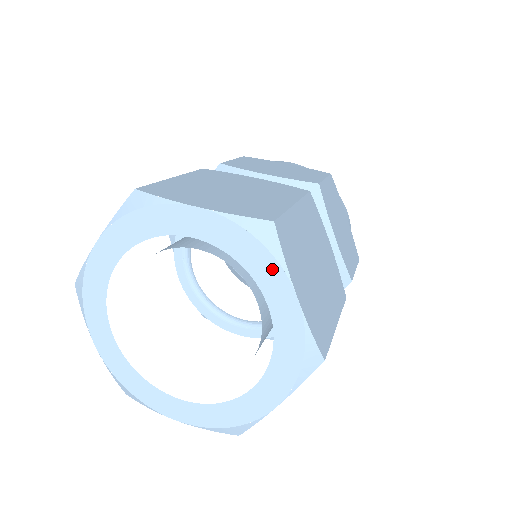
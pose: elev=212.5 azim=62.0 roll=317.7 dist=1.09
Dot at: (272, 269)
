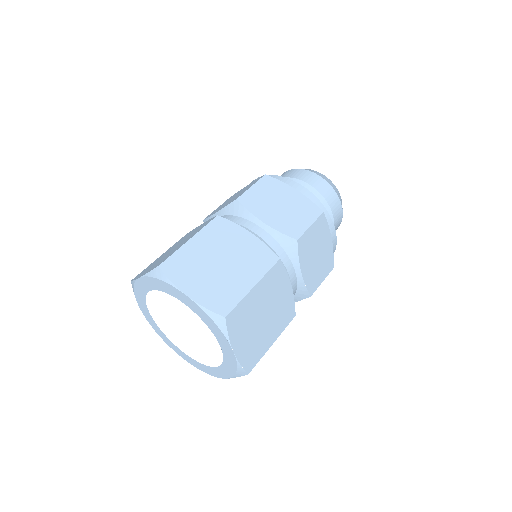
Dot at: (222, 337)
